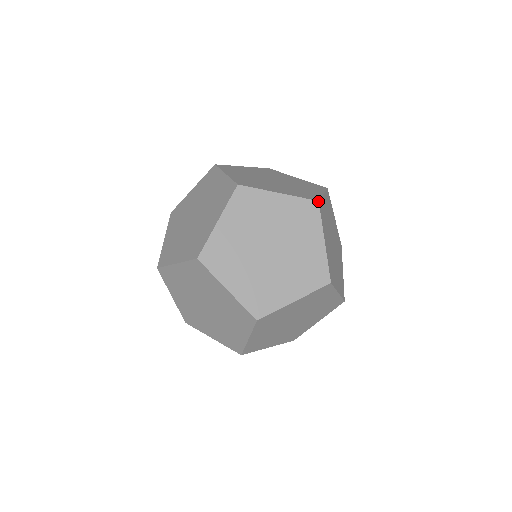
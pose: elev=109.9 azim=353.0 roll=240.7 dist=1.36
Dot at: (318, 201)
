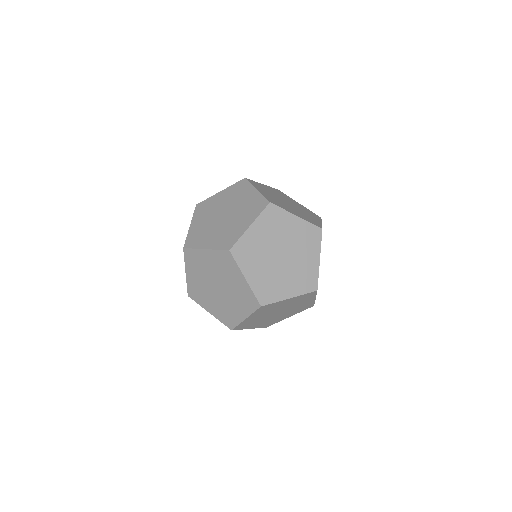
Dot at: (270, 203)
